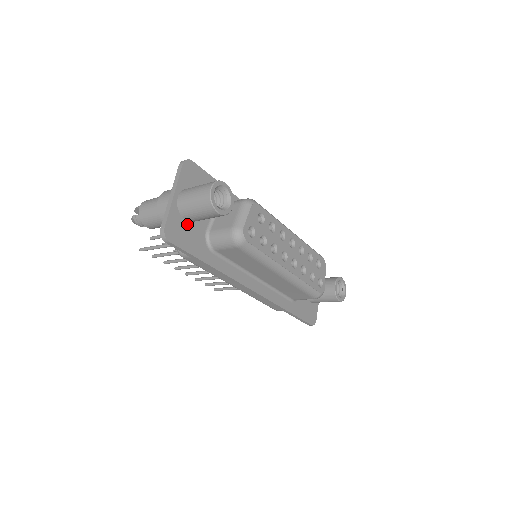
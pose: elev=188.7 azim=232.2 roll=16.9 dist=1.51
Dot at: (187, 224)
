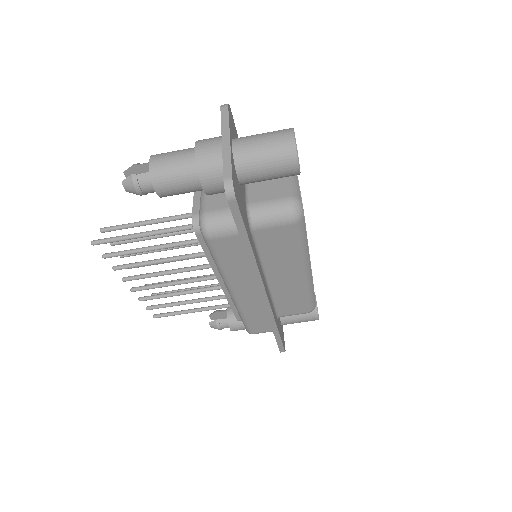
Dot at: (238, 185)
